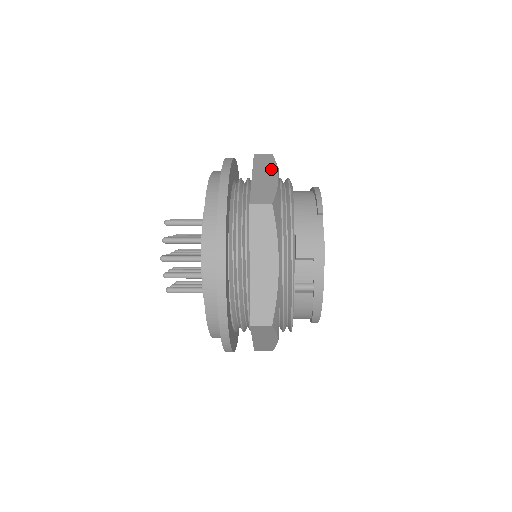
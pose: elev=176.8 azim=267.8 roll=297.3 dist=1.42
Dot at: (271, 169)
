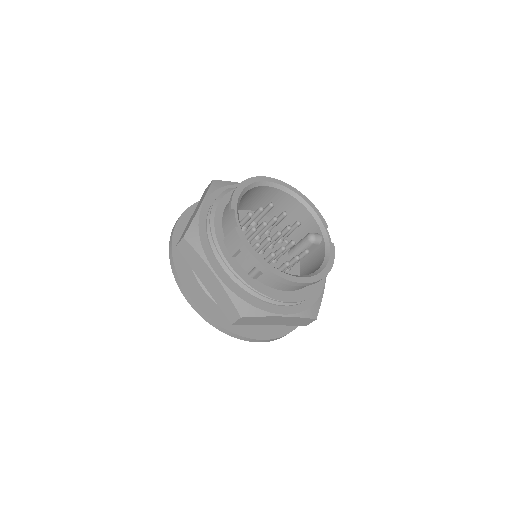
Dot at: (202, 199)
